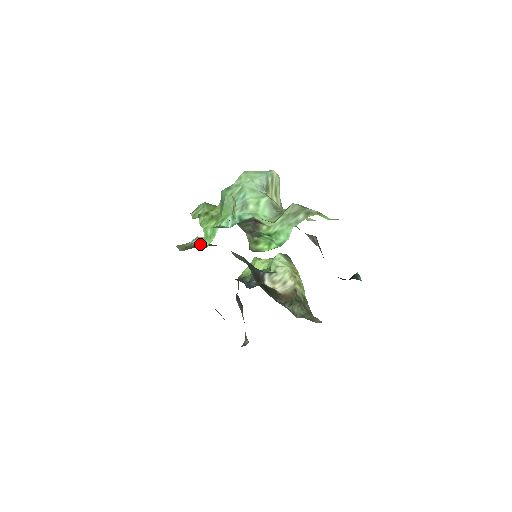
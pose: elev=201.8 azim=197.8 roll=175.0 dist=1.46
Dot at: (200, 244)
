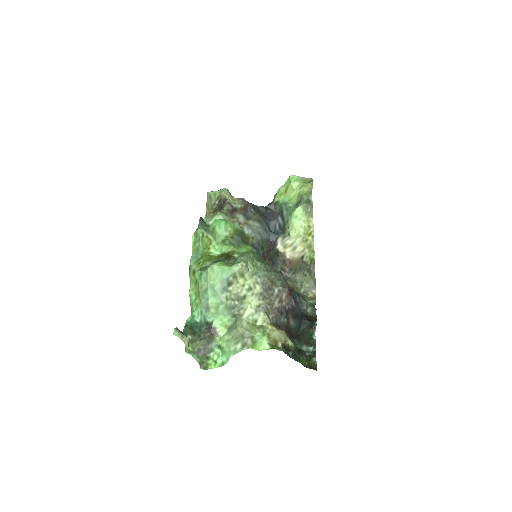
Dot at: occluded
